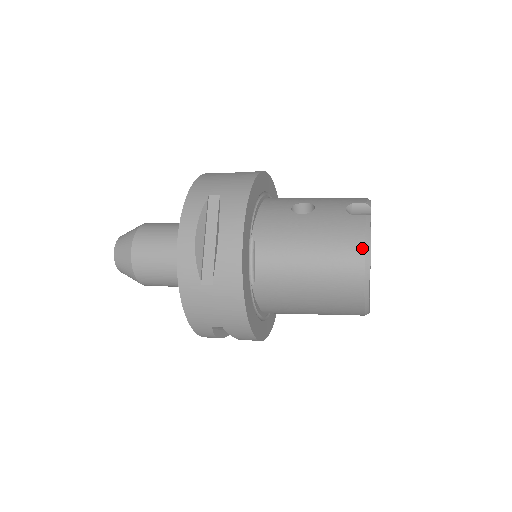
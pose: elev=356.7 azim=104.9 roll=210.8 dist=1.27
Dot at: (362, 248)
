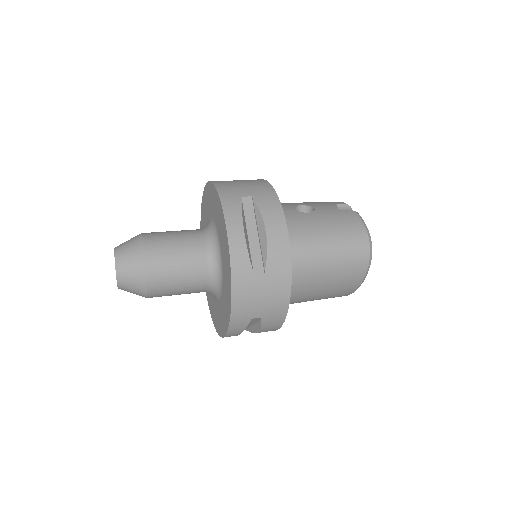
Dot at: (366, 234)
